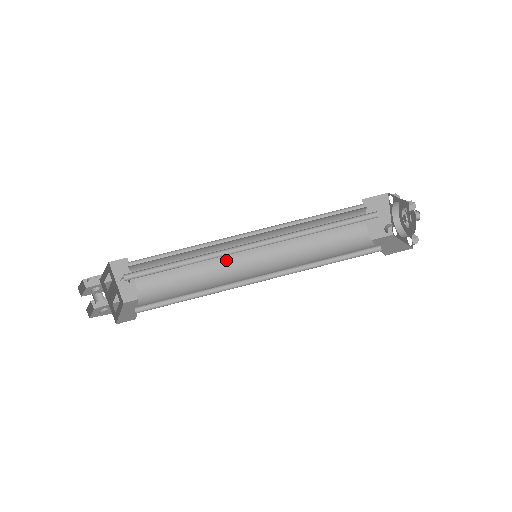
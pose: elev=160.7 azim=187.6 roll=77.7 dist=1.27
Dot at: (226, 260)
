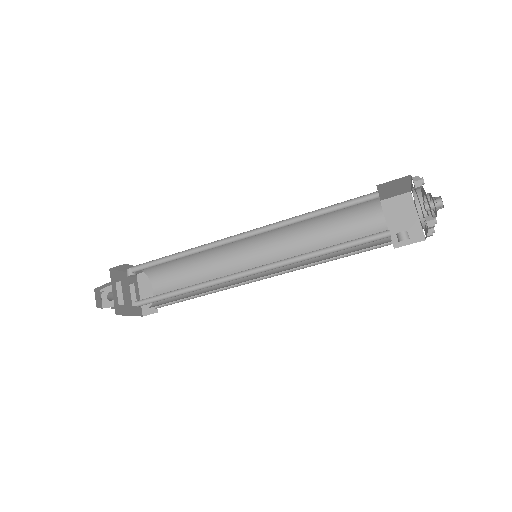
Dot at: (225, 245)
